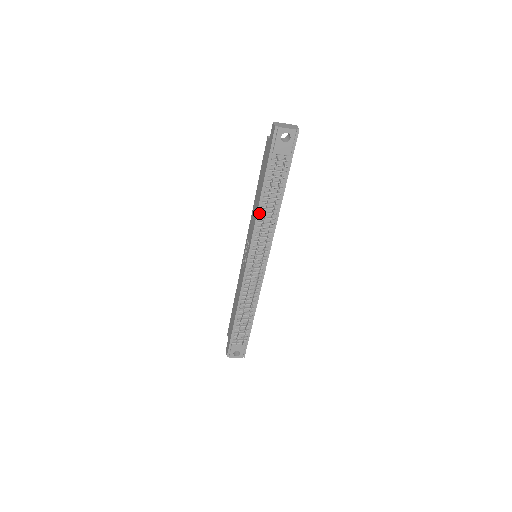
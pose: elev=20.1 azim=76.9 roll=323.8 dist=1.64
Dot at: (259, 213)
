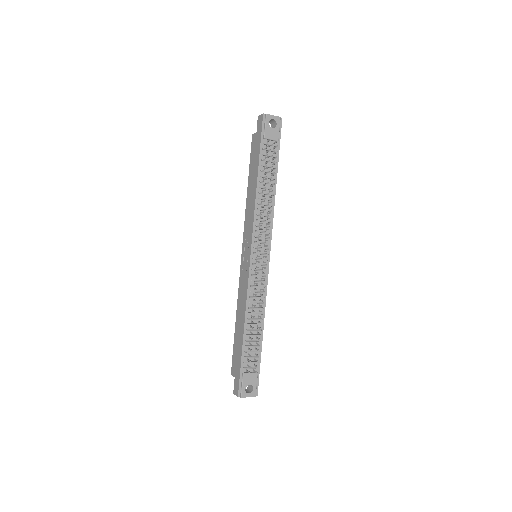
Dot at: (257, 200)
